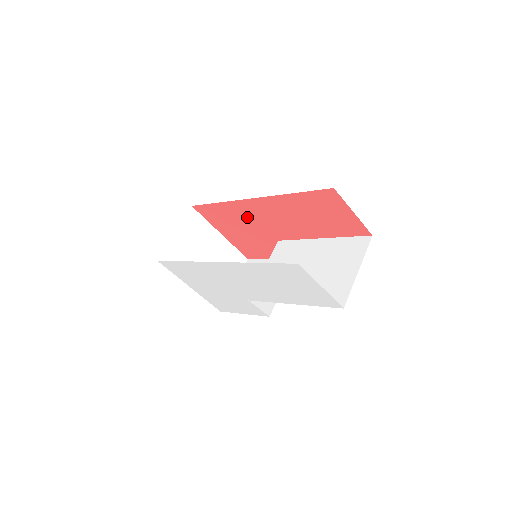
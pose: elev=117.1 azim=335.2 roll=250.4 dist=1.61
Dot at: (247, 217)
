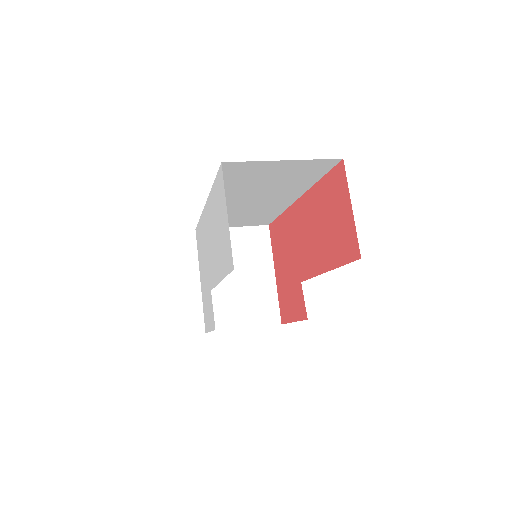
Dot at: (291, 237)
